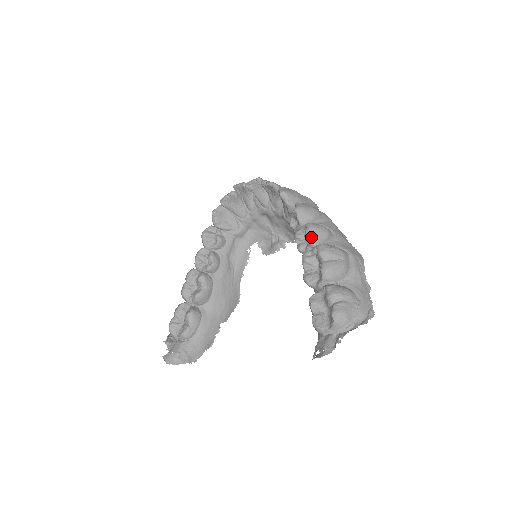
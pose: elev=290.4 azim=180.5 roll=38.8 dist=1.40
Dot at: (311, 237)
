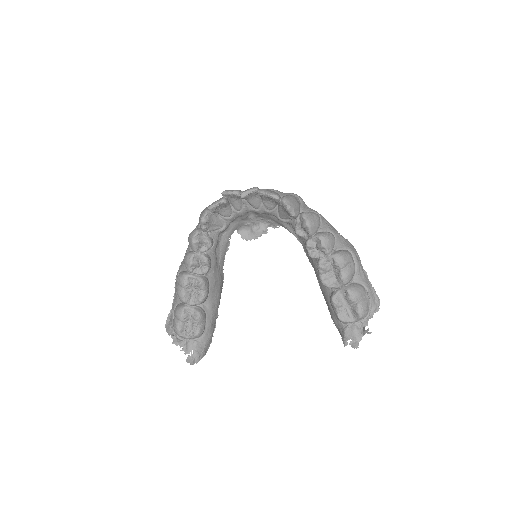
Dot at: (327, 249)
